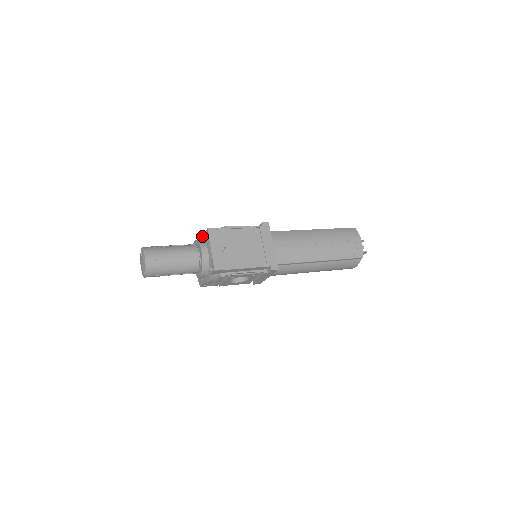
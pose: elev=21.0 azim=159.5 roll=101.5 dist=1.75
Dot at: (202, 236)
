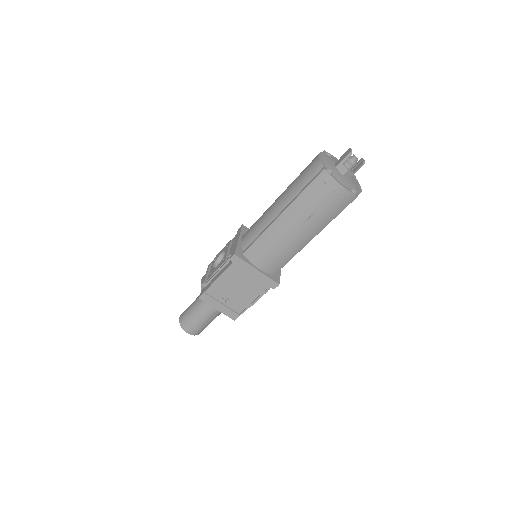
Dot at: occluded
